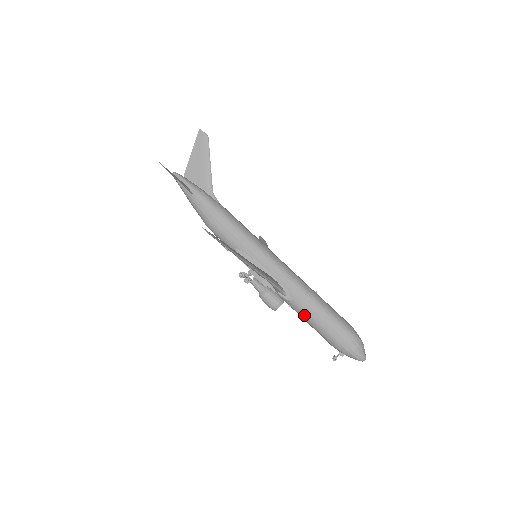
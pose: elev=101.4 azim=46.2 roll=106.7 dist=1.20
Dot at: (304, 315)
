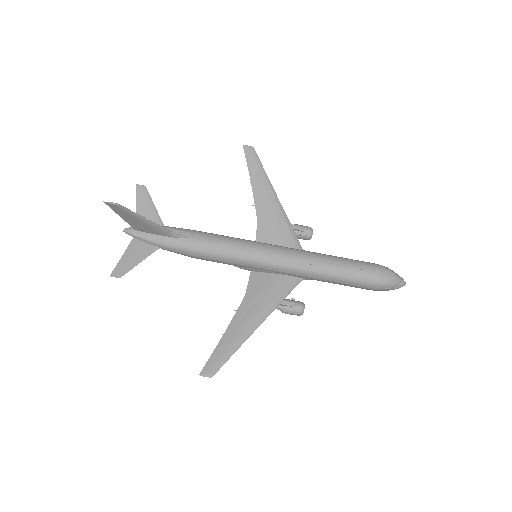
Dot at: occluded
